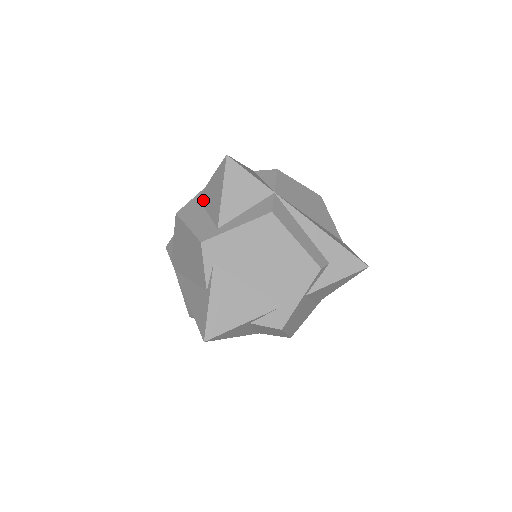
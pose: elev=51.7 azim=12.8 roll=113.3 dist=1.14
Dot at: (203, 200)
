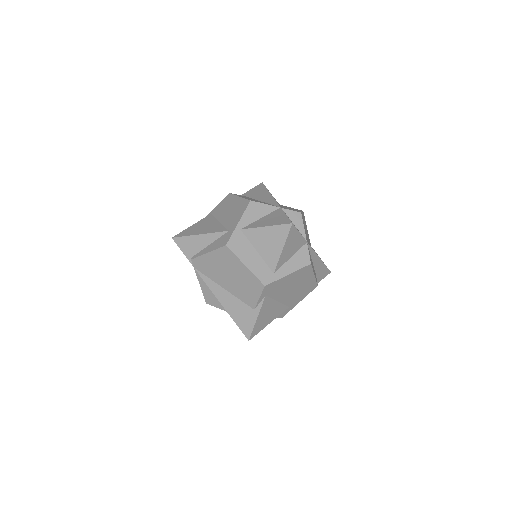
Dot at: (250, 237)
